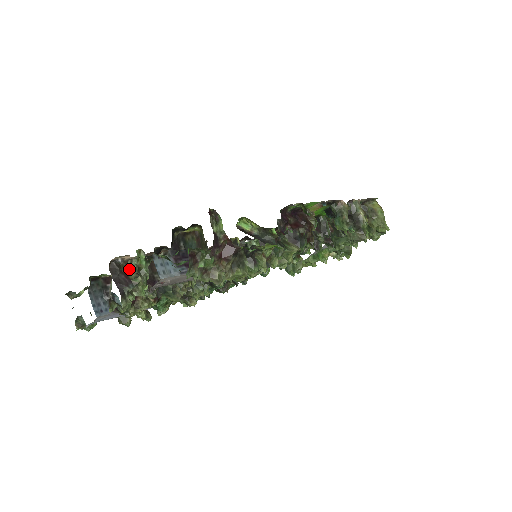
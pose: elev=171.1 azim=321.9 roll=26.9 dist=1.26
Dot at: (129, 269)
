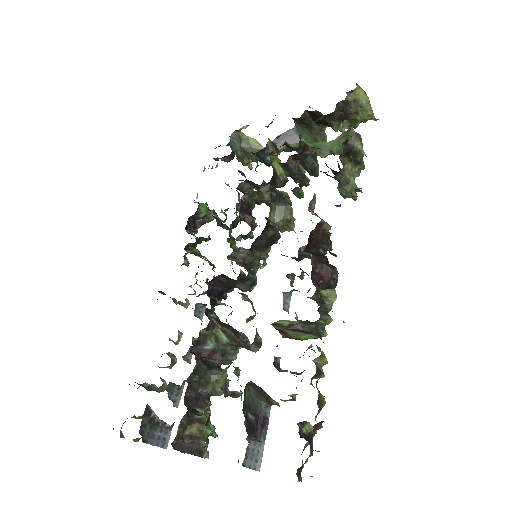
Dot at: (206, 456)
